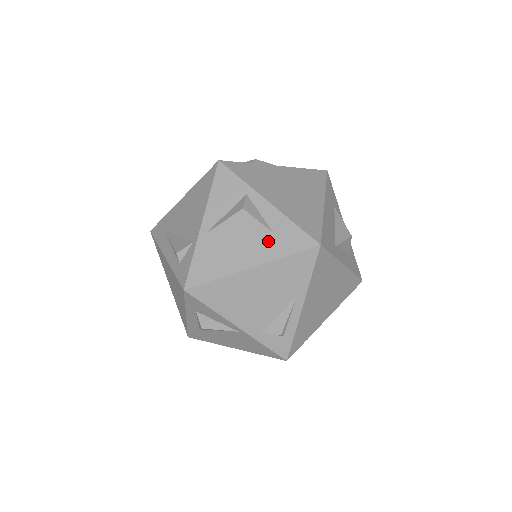
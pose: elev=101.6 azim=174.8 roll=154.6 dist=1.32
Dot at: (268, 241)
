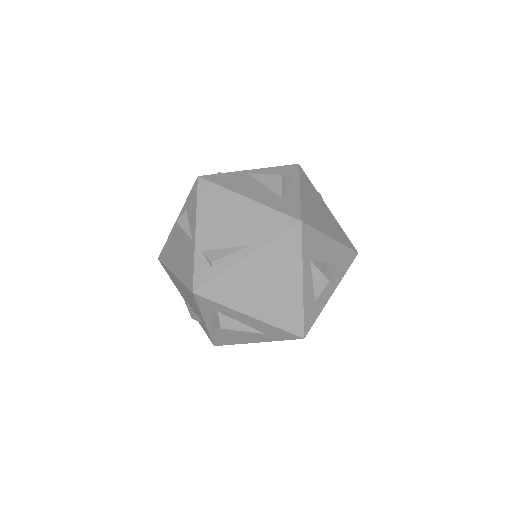
Dot at: (274, 198)
